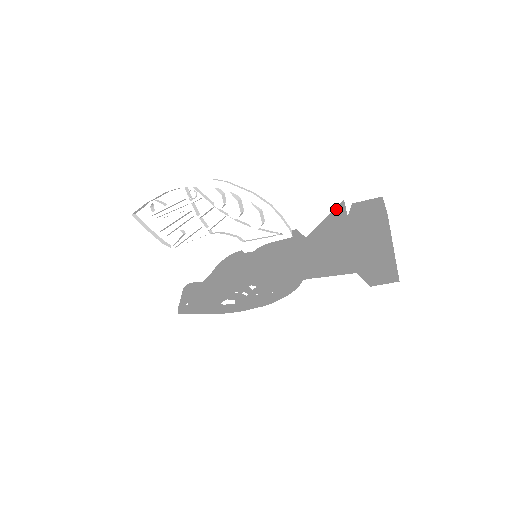
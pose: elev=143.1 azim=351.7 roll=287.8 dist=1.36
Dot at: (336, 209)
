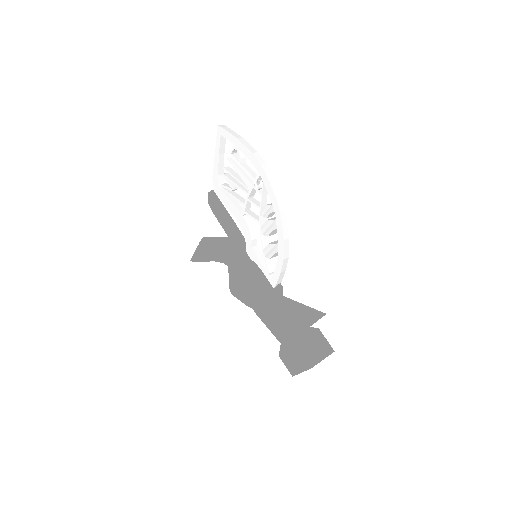
Dot at: (314, 312)
